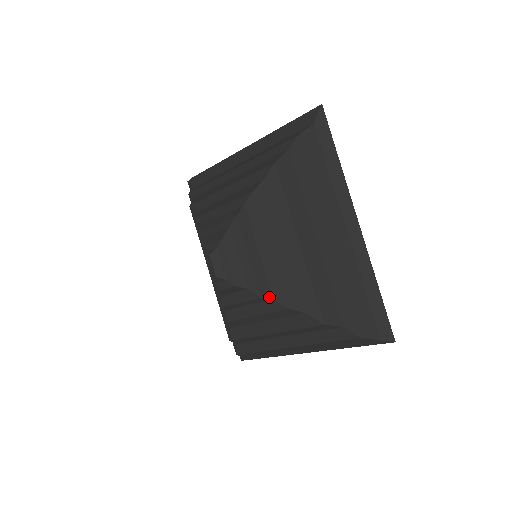
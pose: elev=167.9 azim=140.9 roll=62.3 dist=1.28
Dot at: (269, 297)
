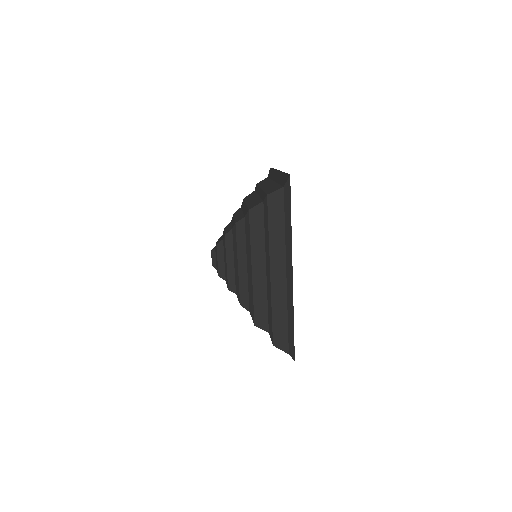
Dot at: (234, 292)
